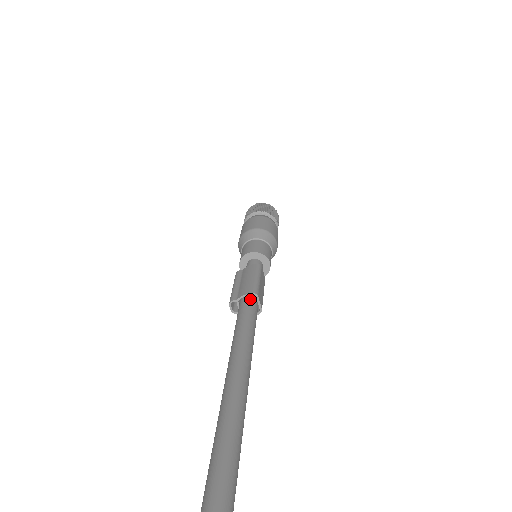
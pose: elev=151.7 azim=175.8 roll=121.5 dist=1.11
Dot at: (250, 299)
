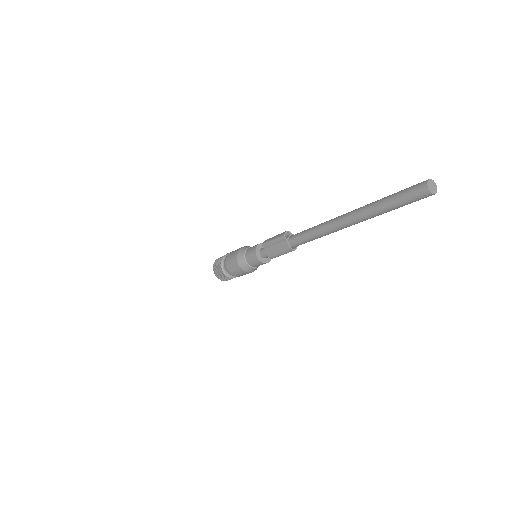
Dot at: occluded
